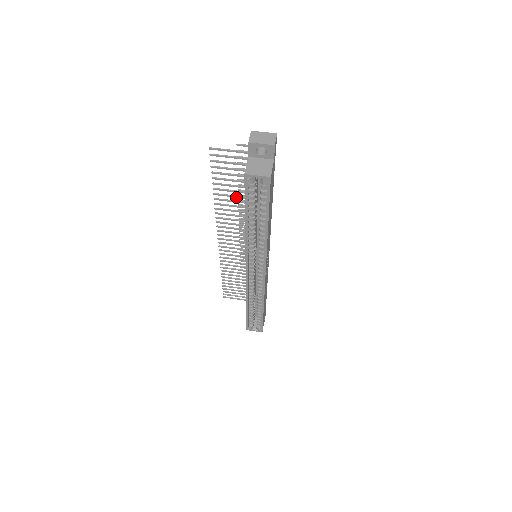
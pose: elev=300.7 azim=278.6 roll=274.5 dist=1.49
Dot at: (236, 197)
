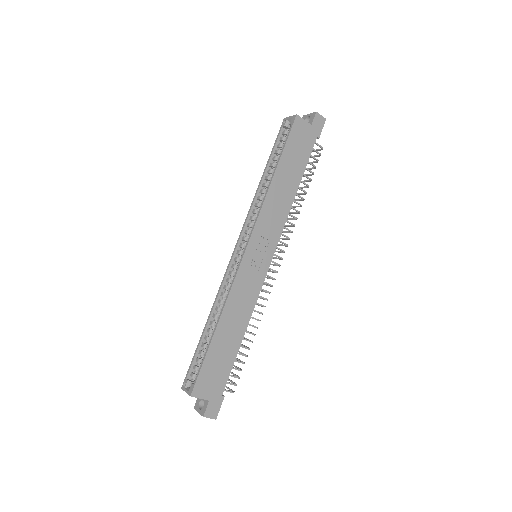
Dot at: occluded
